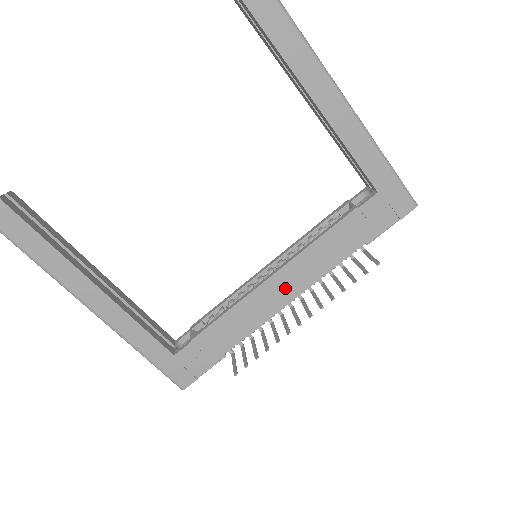
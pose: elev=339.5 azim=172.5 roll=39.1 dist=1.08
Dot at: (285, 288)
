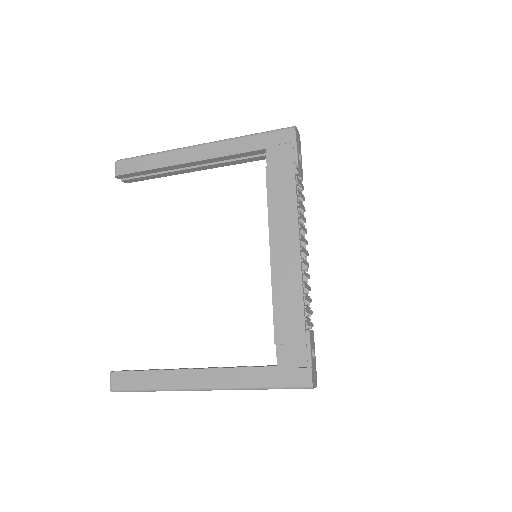
Dot at: (286, 248)
